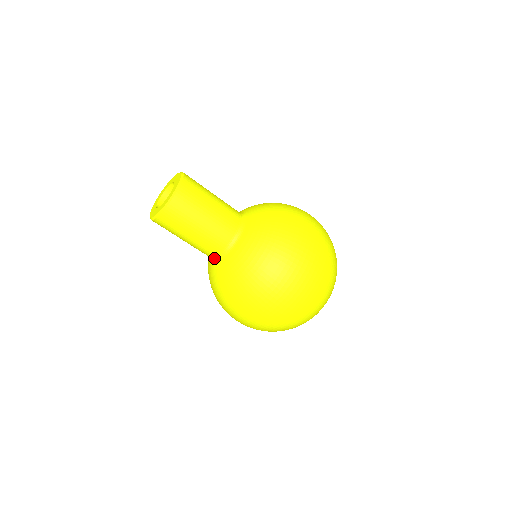
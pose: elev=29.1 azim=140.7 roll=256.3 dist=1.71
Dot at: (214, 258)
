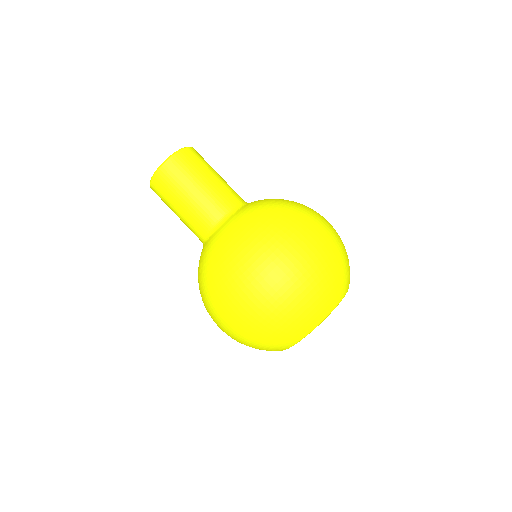
Dot at: occluded
